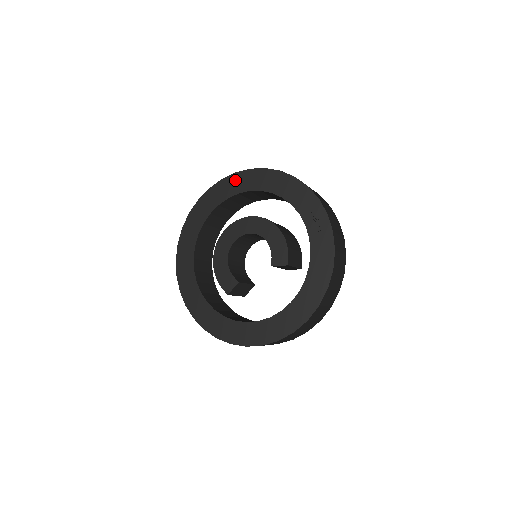
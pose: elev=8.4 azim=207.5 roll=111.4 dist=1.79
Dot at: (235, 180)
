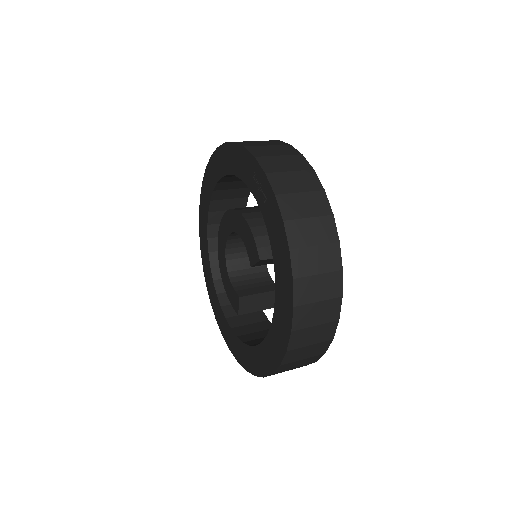
Dot at: (208, 176)
